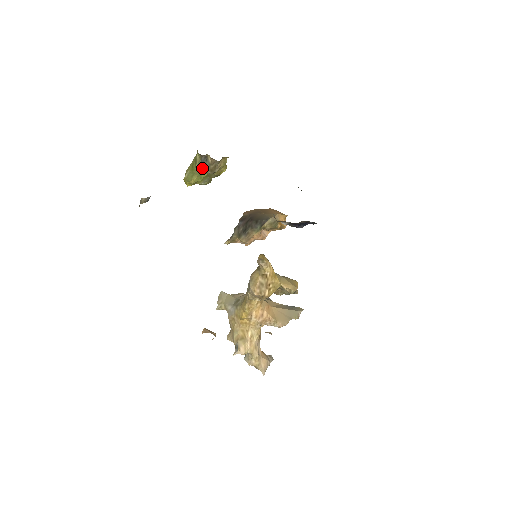
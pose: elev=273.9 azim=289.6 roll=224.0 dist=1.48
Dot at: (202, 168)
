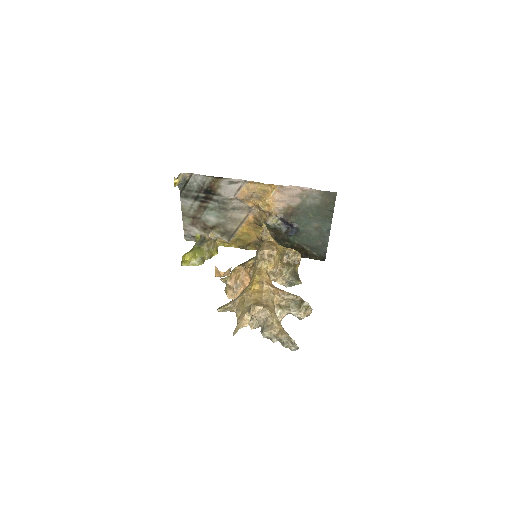
Dot at: (201, 244)
